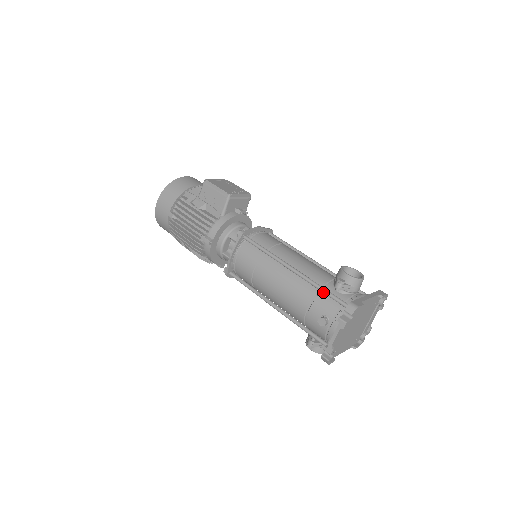
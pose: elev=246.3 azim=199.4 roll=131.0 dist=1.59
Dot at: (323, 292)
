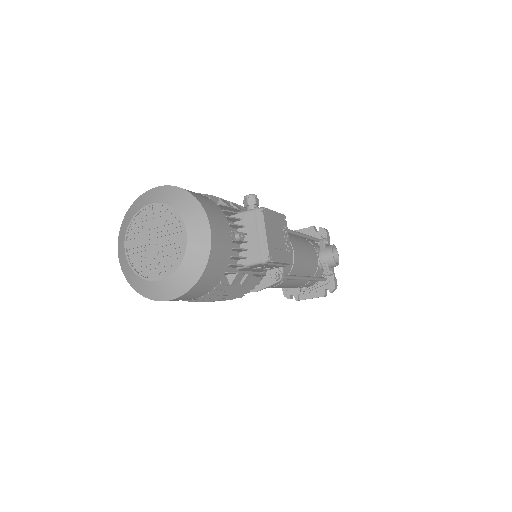
Dot at: occluded
